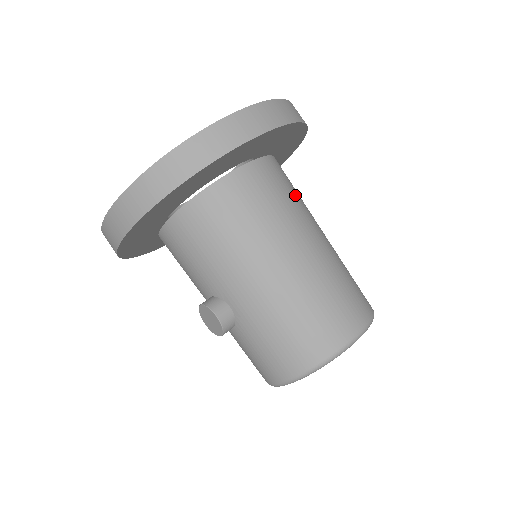
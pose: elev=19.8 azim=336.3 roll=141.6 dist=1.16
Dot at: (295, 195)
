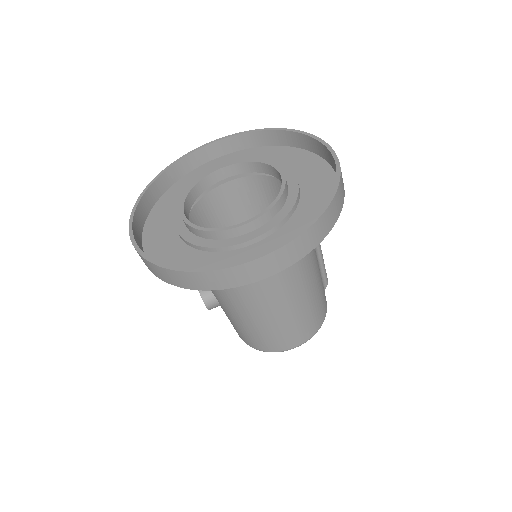
Dot at: occluded
